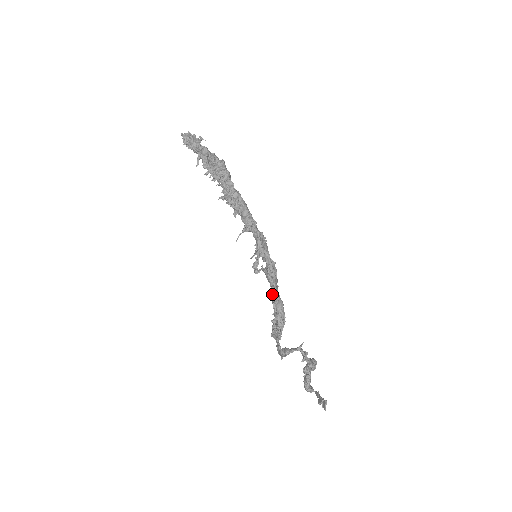
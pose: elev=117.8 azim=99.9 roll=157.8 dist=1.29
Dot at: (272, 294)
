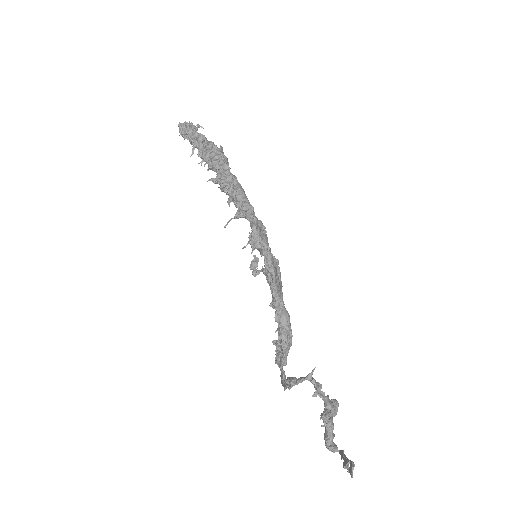
Dot at: (273, 301)
